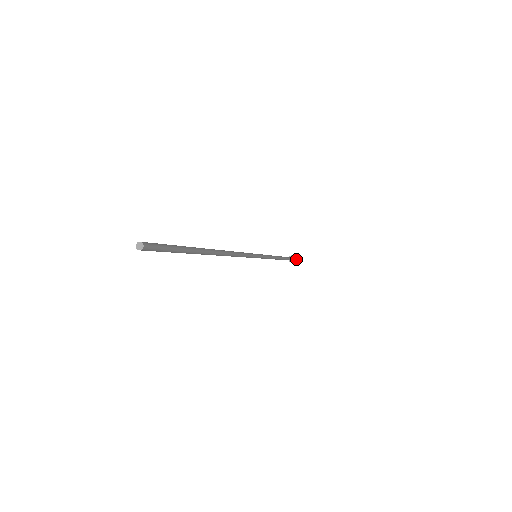
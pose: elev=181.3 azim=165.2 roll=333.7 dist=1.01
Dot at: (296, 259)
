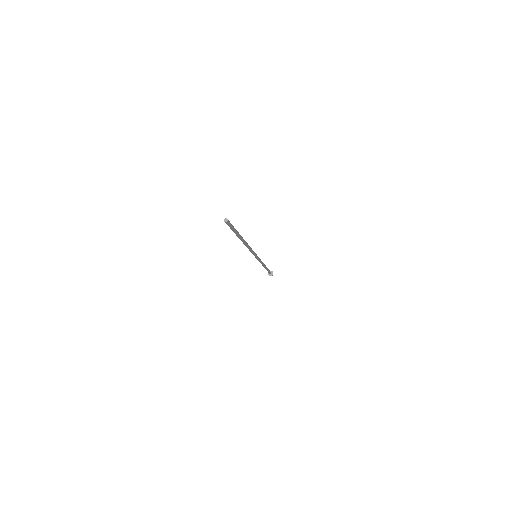
Dot at: occluded
